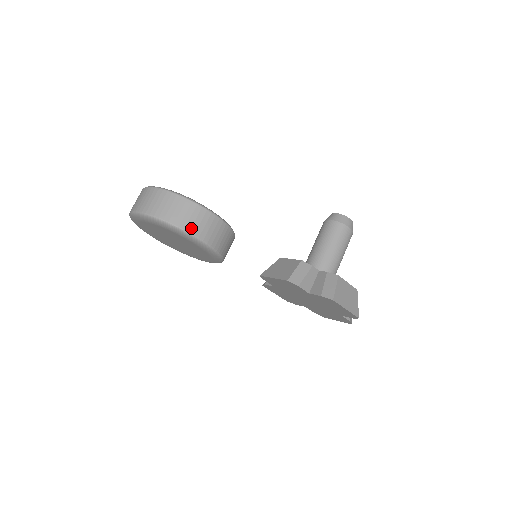
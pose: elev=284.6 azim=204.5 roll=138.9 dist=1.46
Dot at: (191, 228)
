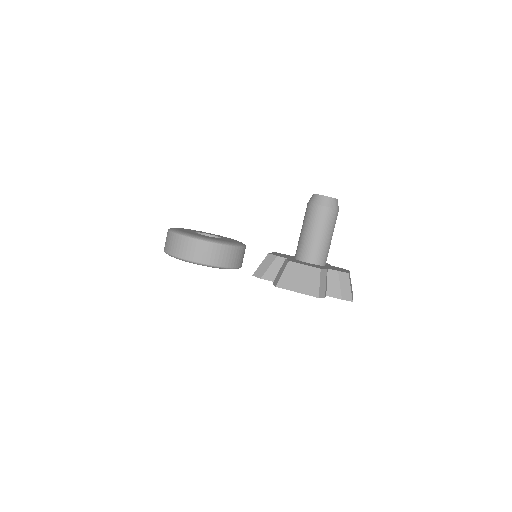
Dot at: (179, 254)
